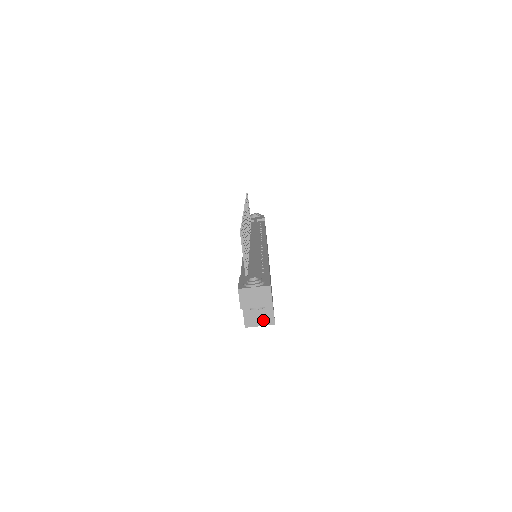
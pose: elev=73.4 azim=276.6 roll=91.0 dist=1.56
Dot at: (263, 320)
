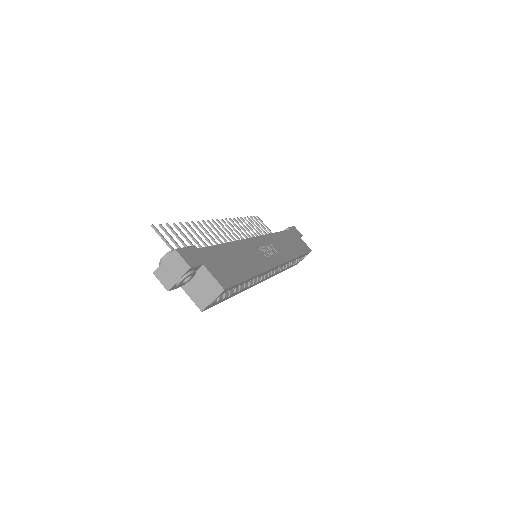
Dot at: (211, 293)
